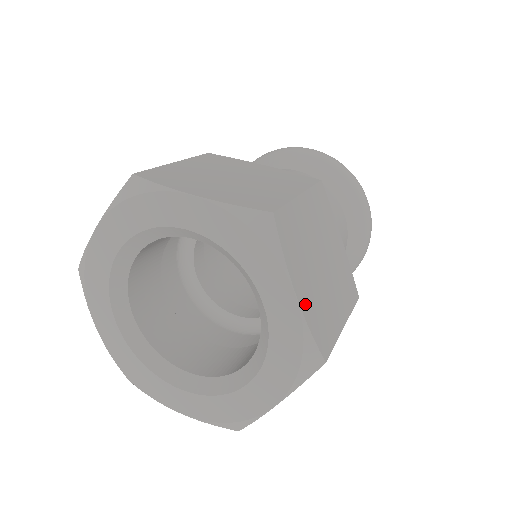
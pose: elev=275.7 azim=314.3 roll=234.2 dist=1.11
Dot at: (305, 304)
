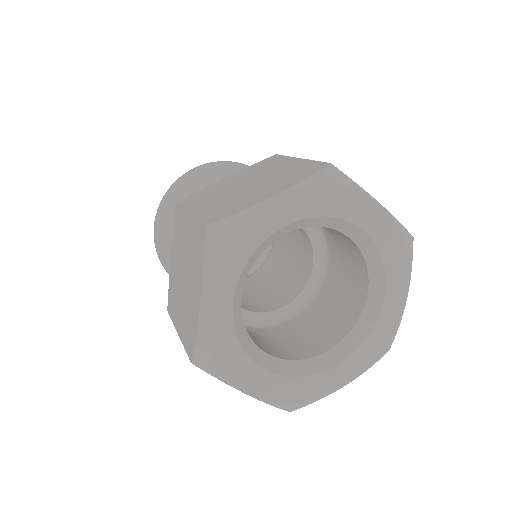
Dot at: occluded
